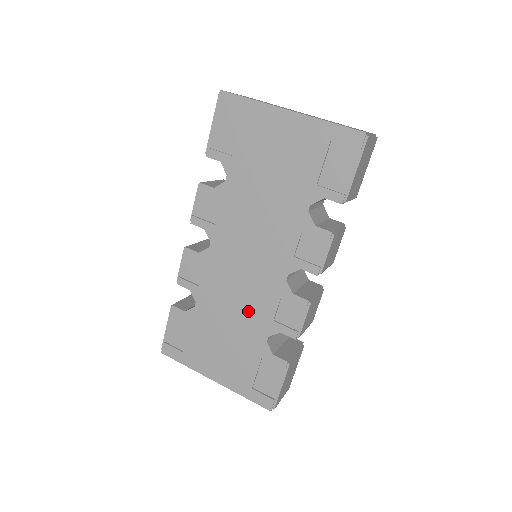
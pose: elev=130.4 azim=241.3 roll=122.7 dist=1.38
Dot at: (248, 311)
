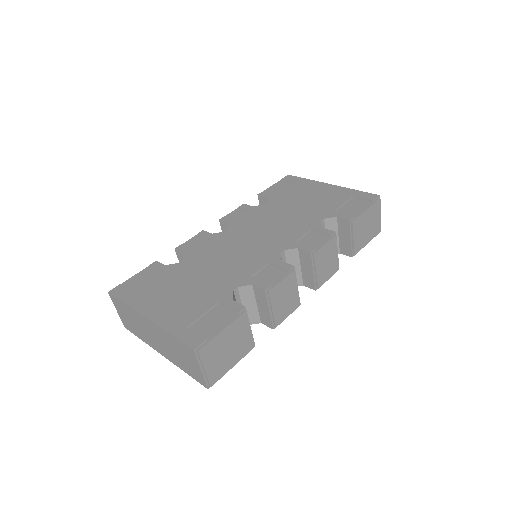
Dot at: (230, 269)
